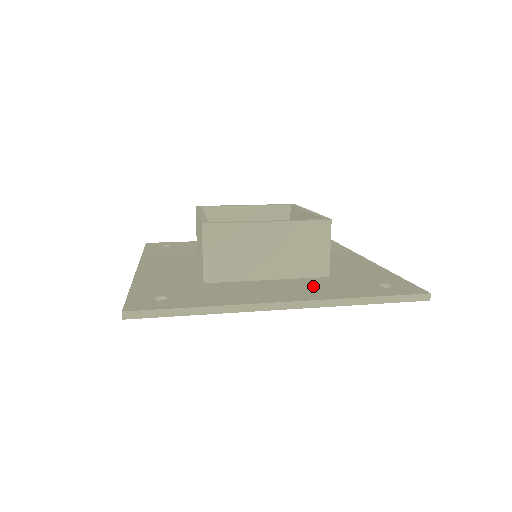
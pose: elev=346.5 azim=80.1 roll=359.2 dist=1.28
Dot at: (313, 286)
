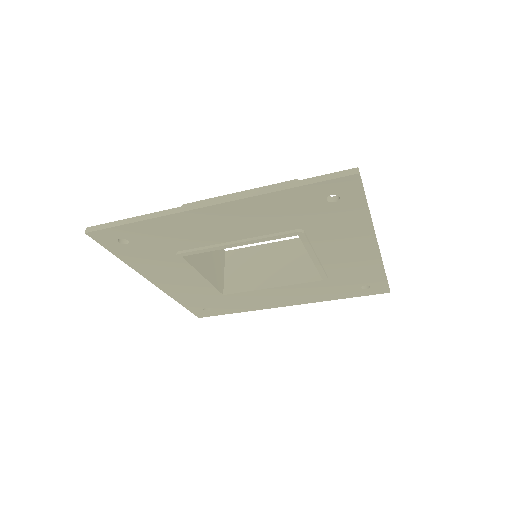
Dot at: occluded
